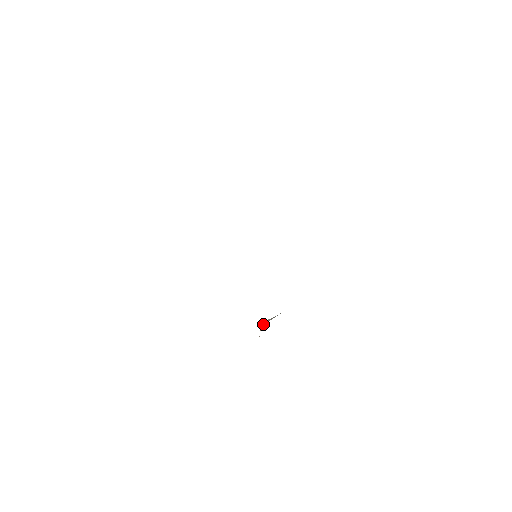
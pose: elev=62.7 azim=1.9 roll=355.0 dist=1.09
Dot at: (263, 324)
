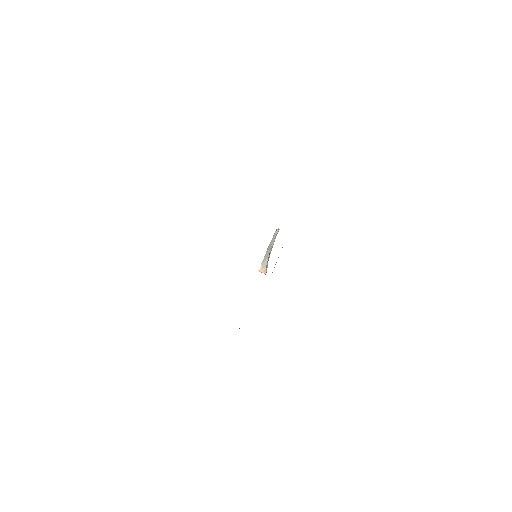
Dot at: (263, 271)
